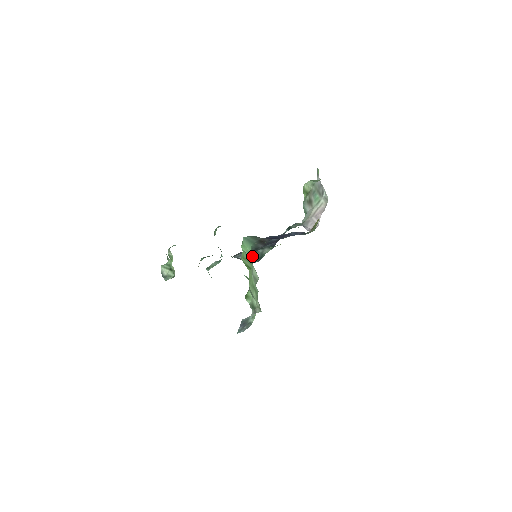
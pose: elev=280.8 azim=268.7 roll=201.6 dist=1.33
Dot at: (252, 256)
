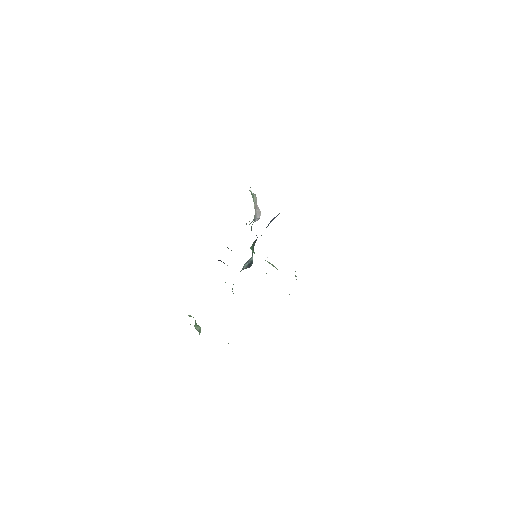
Dot at: (252, 259)
